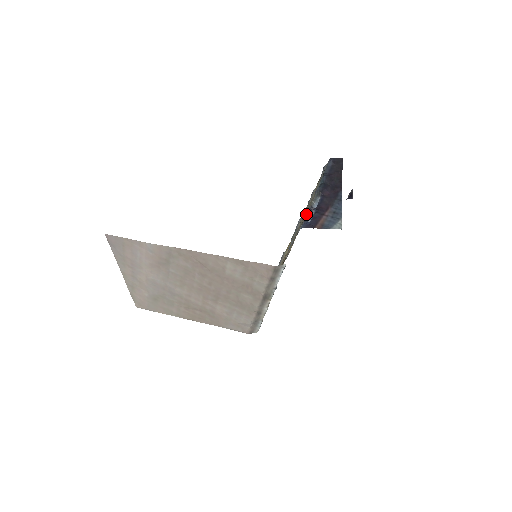
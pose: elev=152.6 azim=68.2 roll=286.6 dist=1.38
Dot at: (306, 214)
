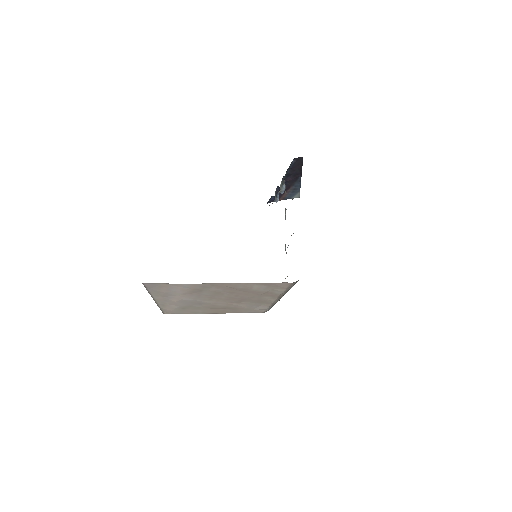
Dot at: occluded
